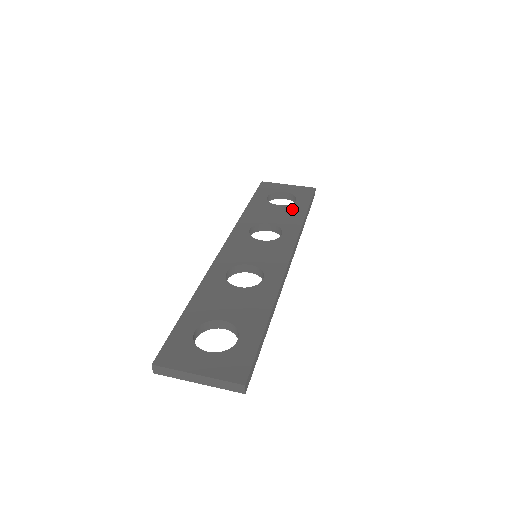
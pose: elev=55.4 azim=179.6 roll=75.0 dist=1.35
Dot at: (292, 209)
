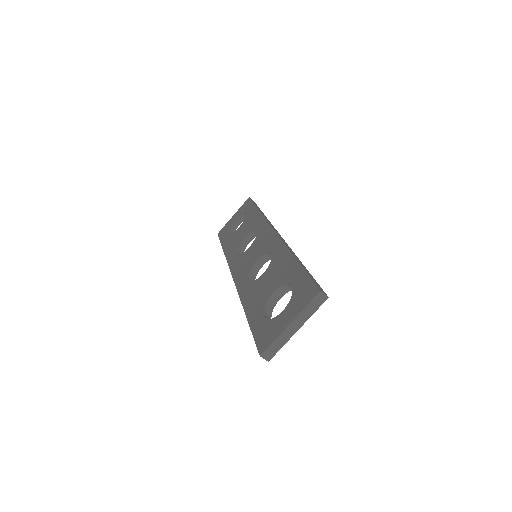
Dot at: (248, 218)
